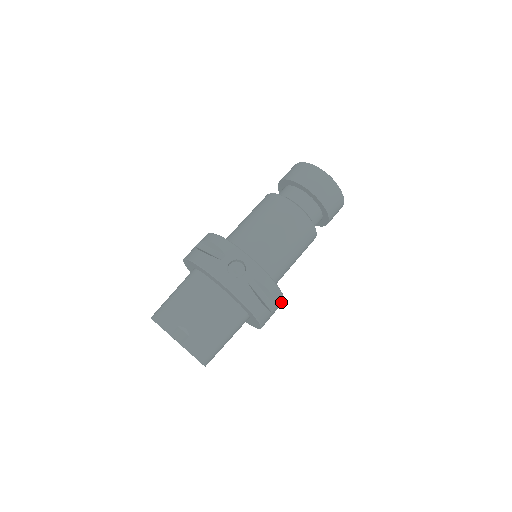
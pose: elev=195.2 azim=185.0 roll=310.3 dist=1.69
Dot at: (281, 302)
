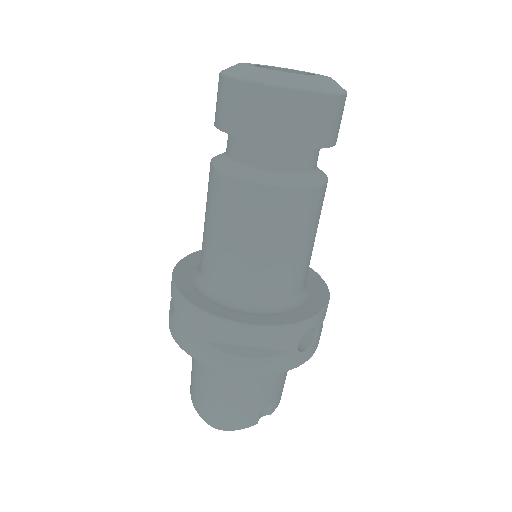
Dot at: occluded
